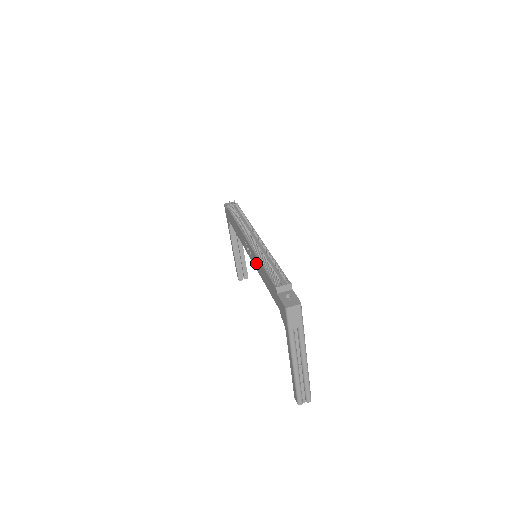
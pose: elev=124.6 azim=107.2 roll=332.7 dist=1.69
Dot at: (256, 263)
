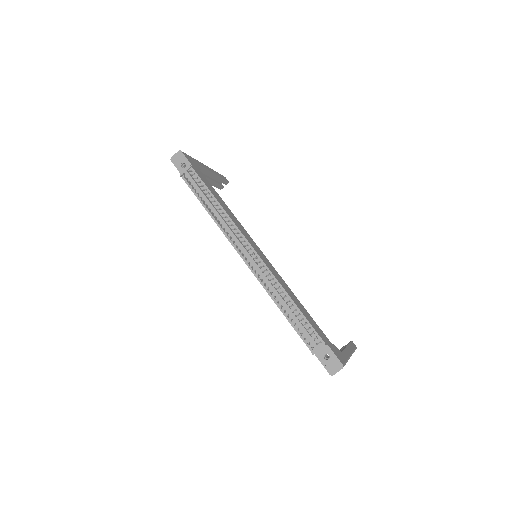
Dot at: occluded
